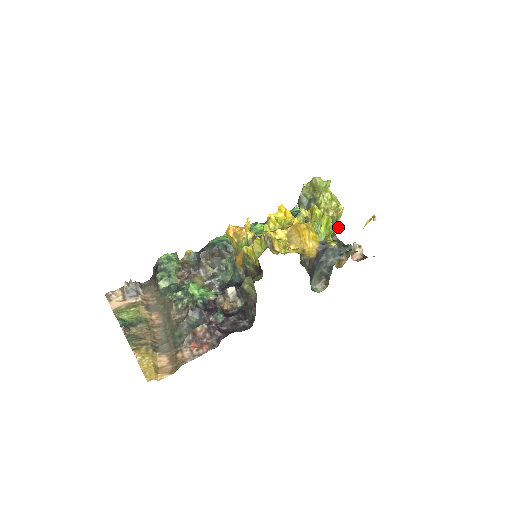
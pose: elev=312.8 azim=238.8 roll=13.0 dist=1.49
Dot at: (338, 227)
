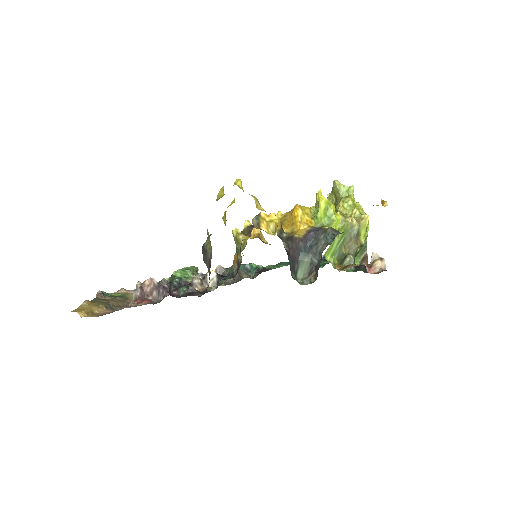
Dot at: (362, 242)
